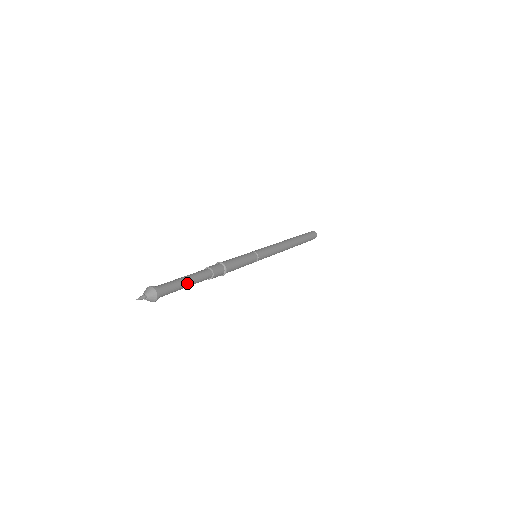
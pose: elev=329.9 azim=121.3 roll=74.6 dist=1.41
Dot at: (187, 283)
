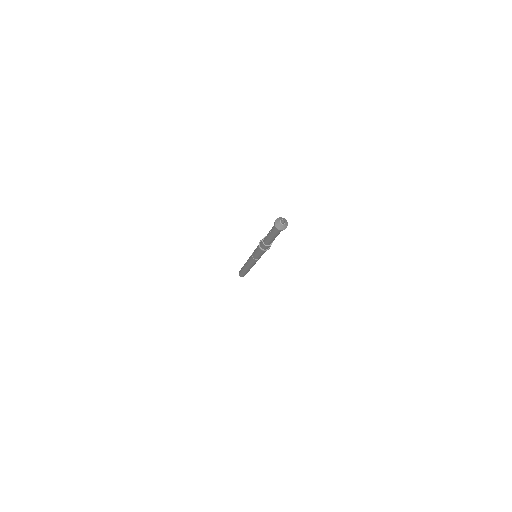
Dot at: occluded
